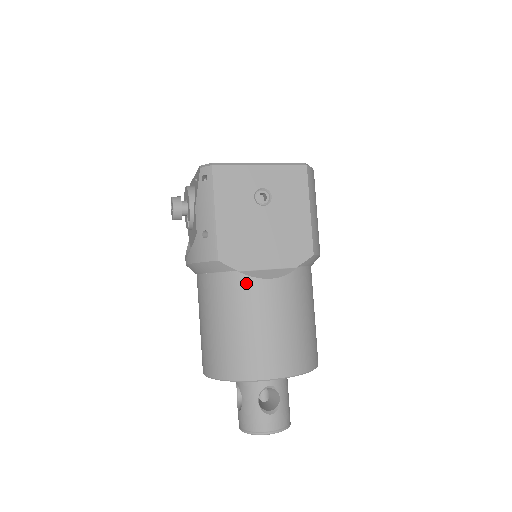
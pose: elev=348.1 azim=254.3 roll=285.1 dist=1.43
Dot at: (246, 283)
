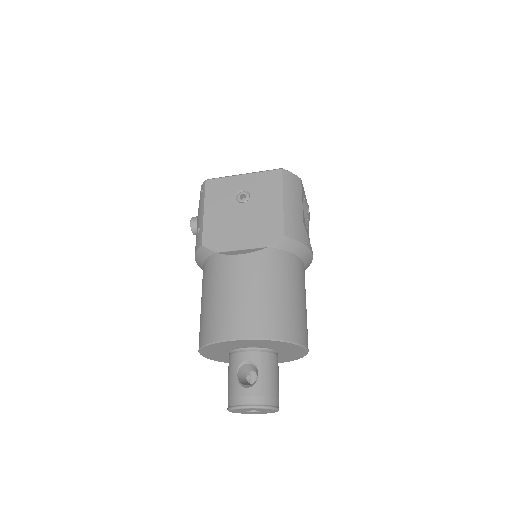
Dot at: (220, 260)
